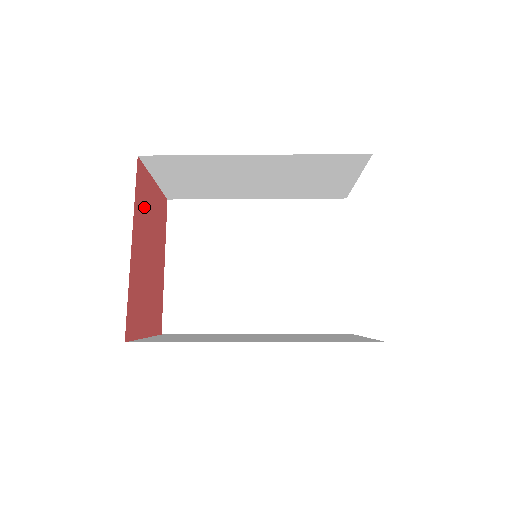
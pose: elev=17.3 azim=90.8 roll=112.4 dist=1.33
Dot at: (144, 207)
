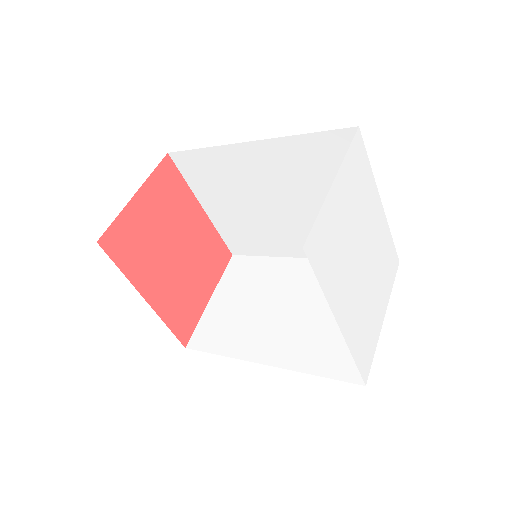
Dot at: (139, 246)
